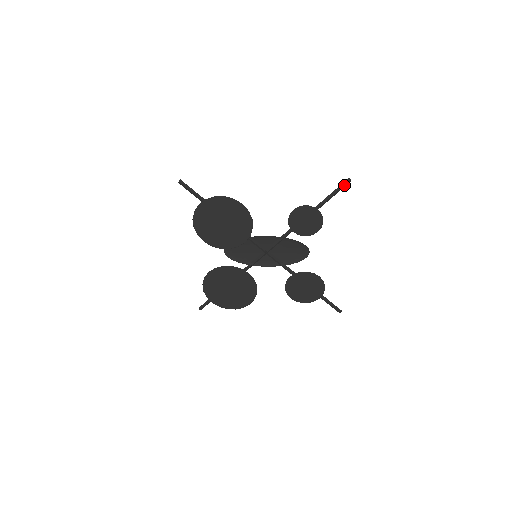
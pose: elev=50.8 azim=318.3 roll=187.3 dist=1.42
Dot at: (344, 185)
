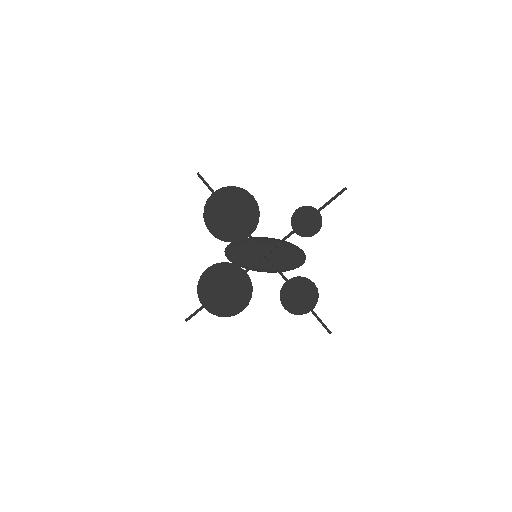
Dot at: (341, 193)
